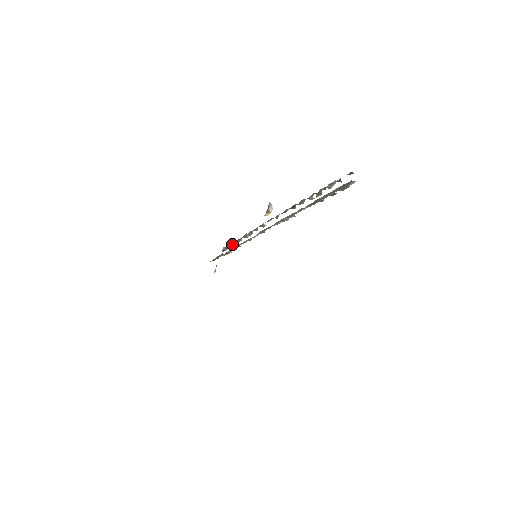
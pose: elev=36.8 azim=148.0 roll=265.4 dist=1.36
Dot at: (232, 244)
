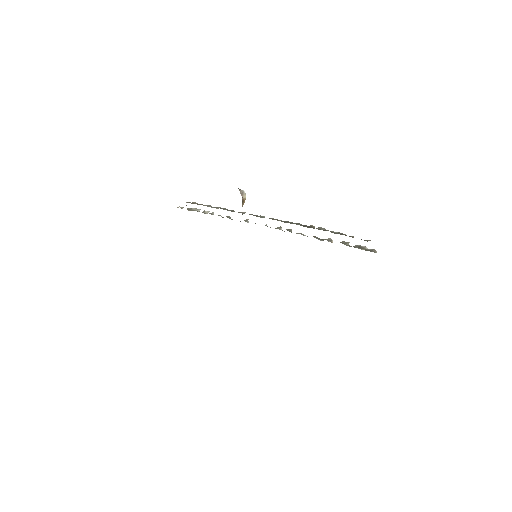
Dot at: occluded
